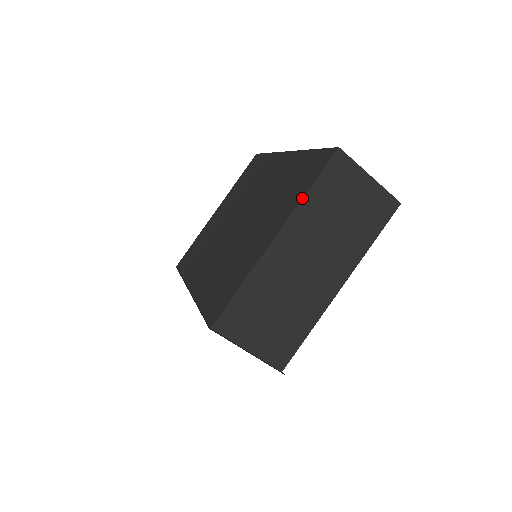
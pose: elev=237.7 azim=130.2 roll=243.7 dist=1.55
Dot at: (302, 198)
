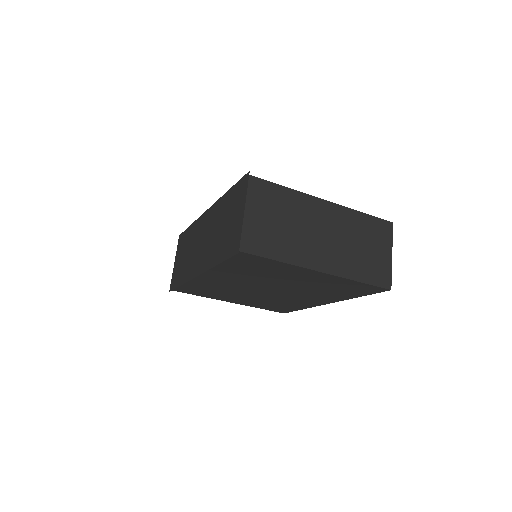
Dot at: (356, 210)
